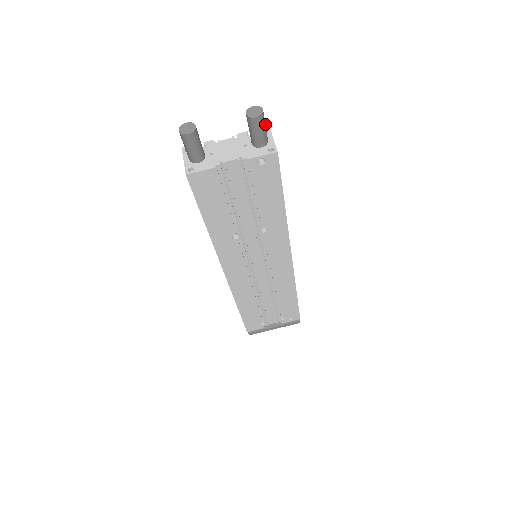
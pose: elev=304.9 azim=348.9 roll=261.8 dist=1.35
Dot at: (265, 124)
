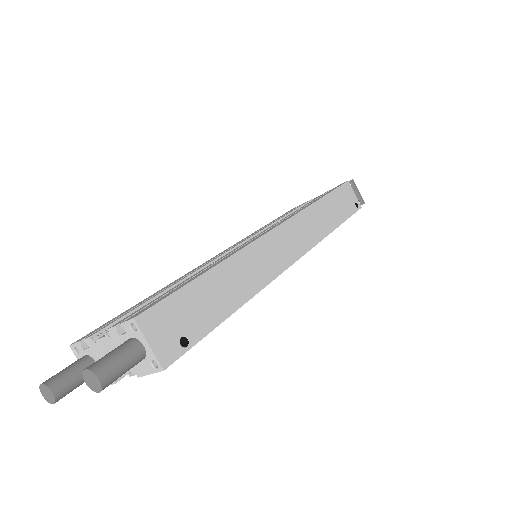
Dot at: (120, 365)
